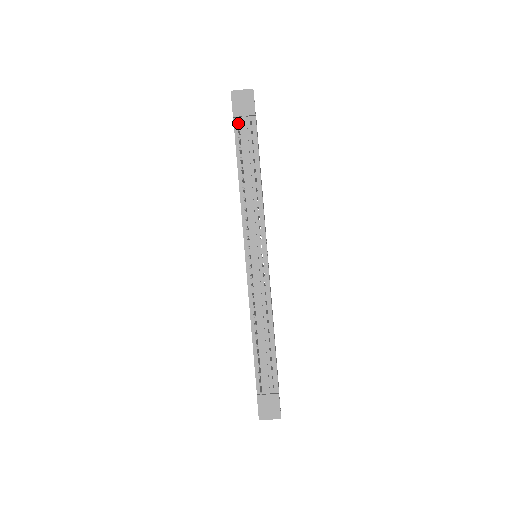
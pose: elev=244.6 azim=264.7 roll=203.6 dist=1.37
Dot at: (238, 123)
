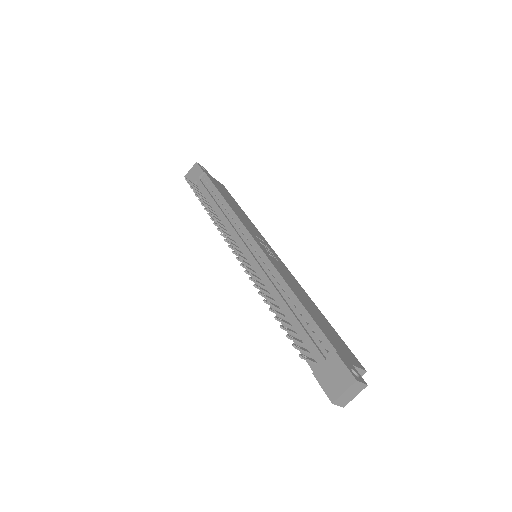
Dot at: (193, 184)
